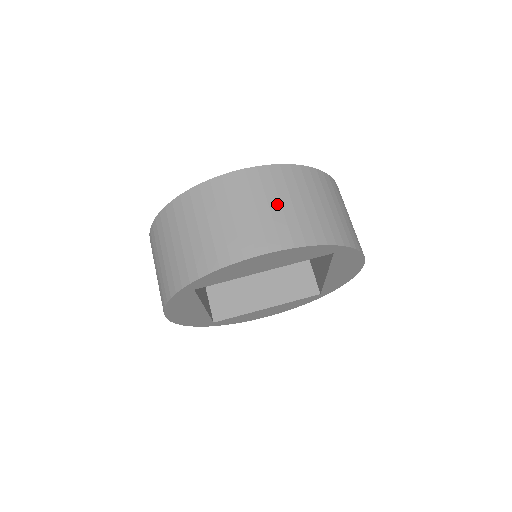
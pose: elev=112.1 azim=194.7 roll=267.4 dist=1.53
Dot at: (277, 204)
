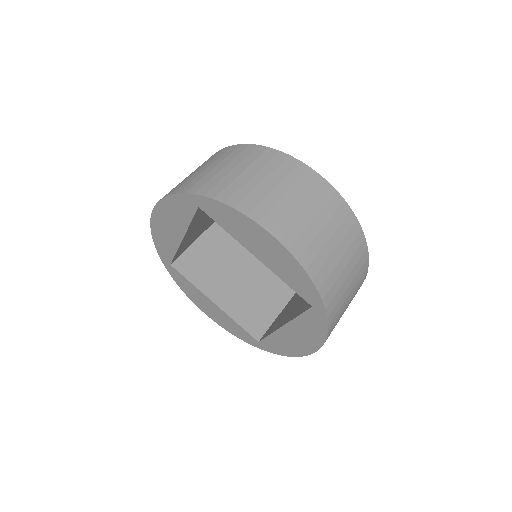
Dot at: (321, 225)
